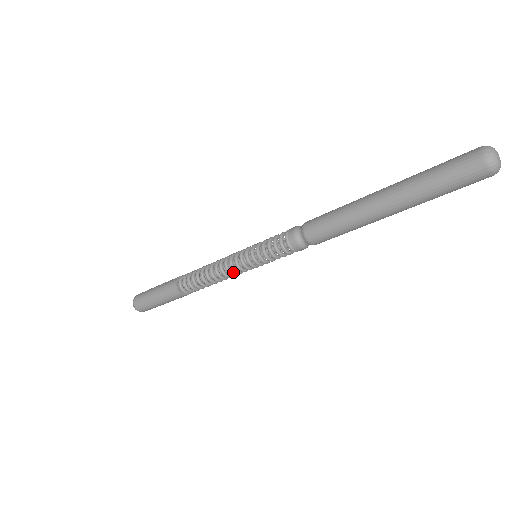
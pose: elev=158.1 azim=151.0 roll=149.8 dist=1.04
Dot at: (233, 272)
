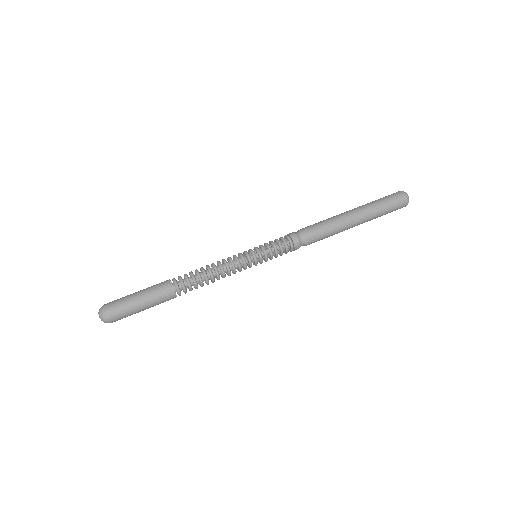
Dot at: occluded
